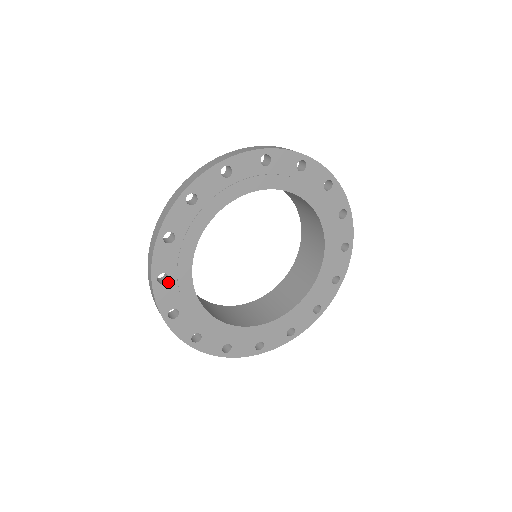
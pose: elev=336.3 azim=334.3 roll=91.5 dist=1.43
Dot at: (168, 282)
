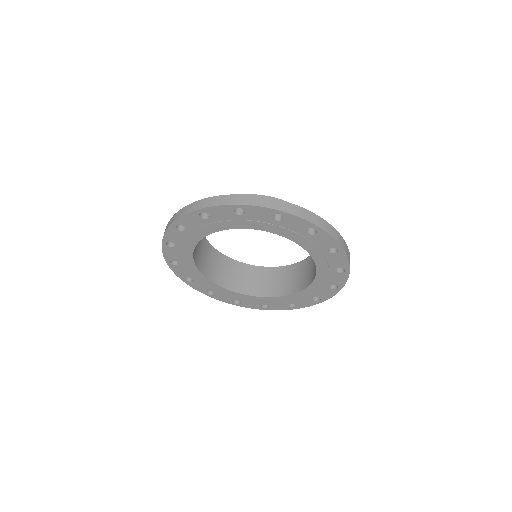
Dot at: (182, 231)
